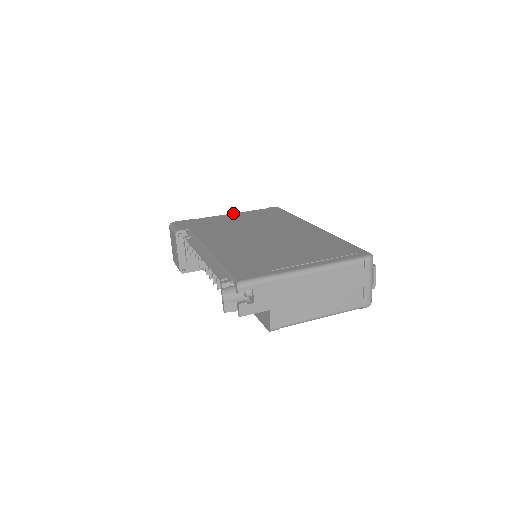
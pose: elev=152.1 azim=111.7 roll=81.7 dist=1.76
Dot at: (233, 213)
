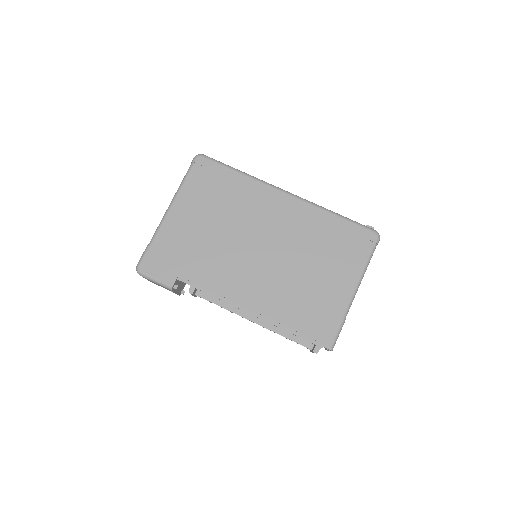
Dot at: (173, 204)
